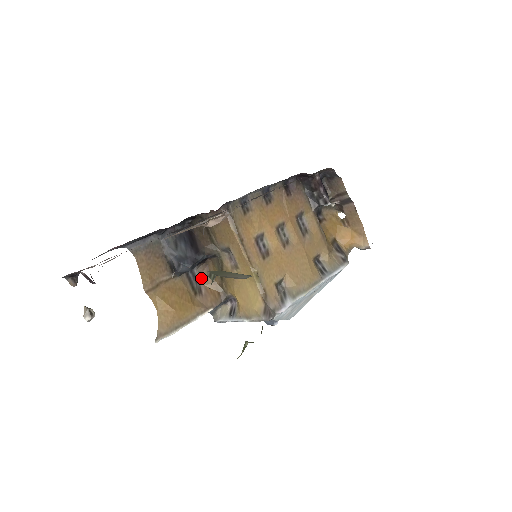
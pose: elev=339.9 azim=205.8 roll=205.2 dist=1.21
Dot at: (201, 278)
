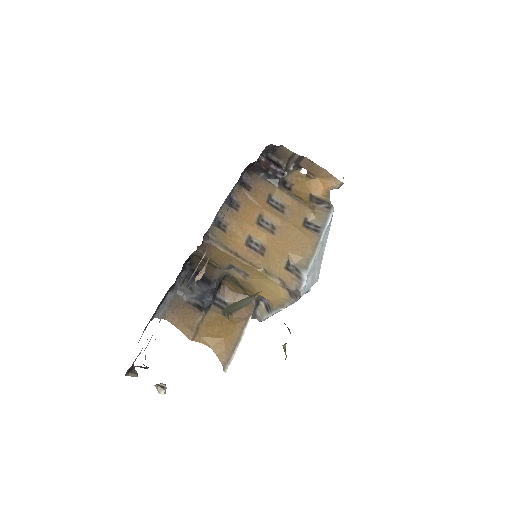
Dot at: (227, 298)
